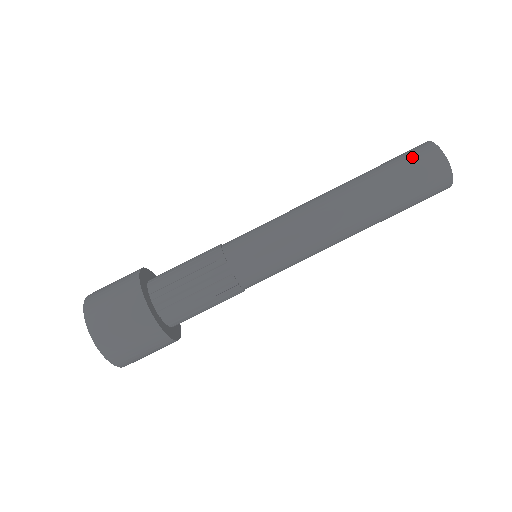
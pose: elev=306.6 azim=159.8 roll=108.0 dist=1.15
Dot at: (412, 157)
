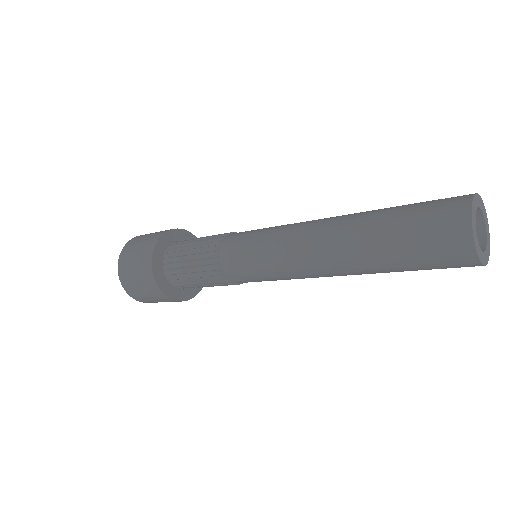
Dot at: (432, 208)
